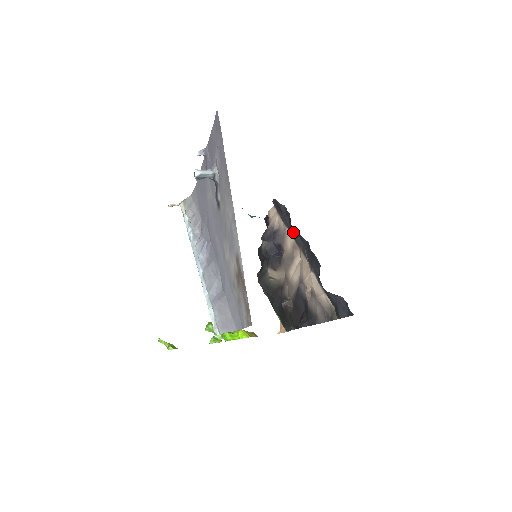
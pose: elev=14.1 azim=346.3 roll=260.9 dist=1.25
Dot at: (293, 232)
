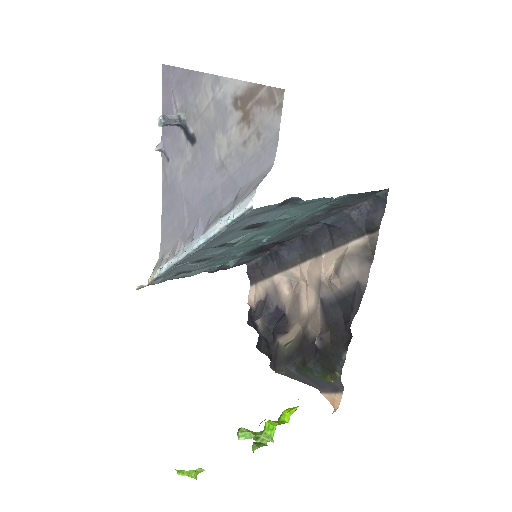
Dot at: (282, 255)
